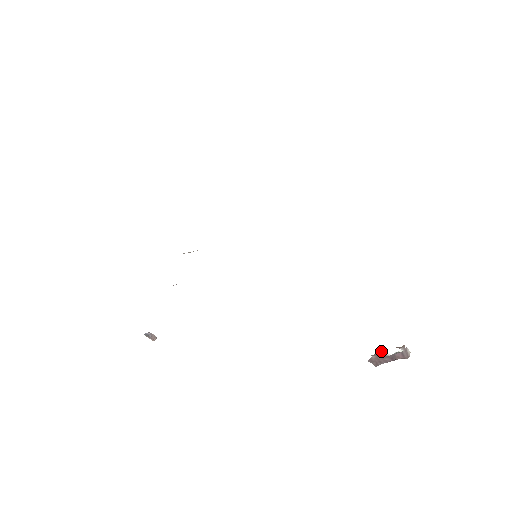
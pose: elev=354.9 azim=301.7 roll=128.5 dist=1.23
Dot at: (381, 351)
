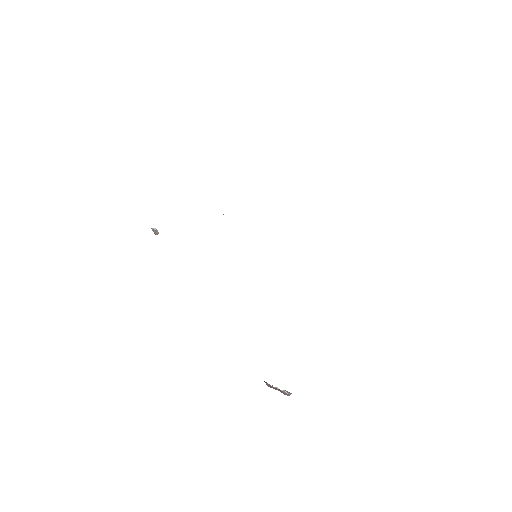
Dot at: occluded
